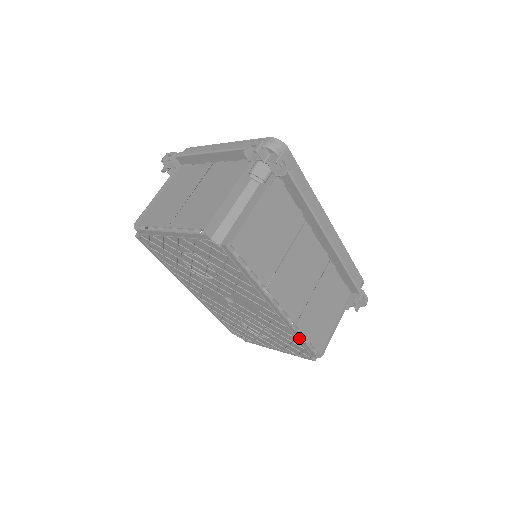
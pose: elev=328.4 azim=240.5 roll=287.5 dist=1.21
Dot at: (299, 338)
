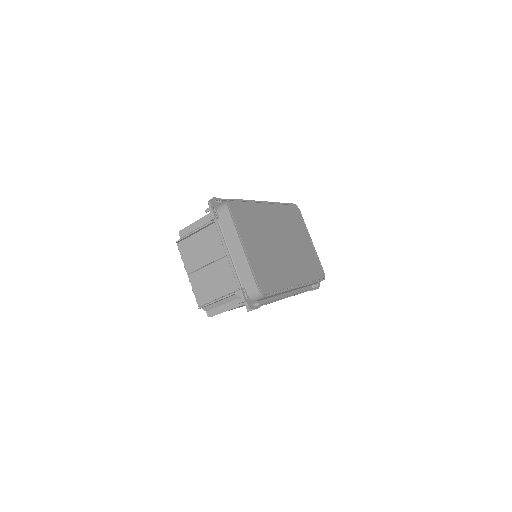
Dot at: occluded
